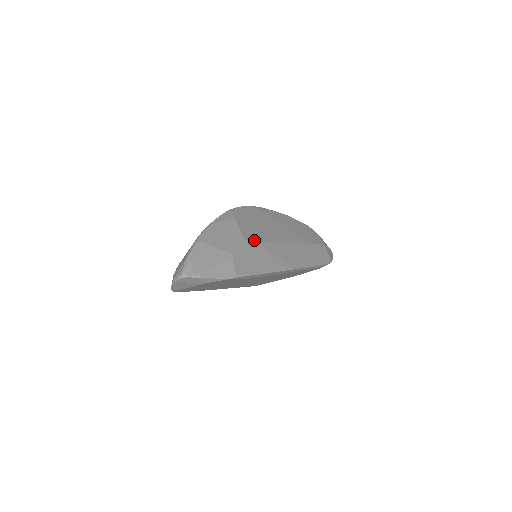
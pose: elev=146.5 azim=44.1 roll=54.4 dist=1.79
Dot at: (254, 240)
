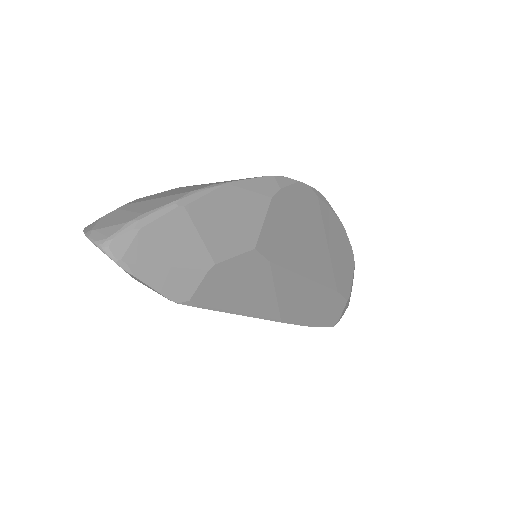
Dot at: (267, 255)
